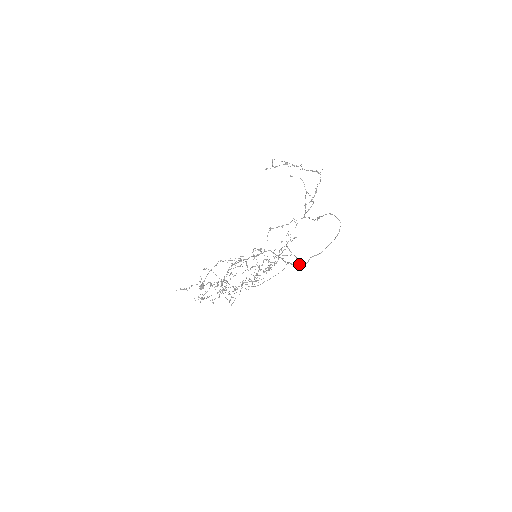
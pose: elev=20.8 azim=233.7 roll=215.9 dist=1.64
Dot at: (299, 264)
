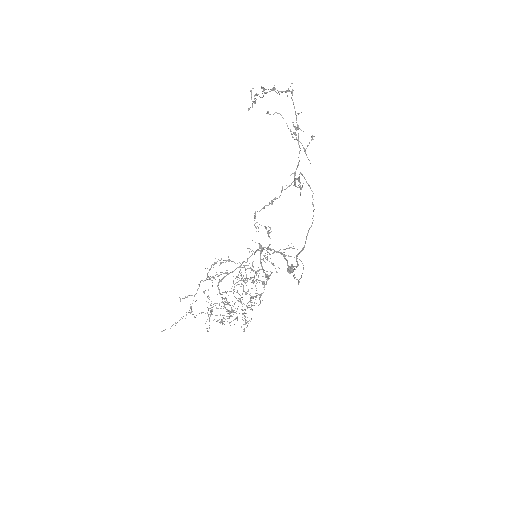
Dot at: (293, 266)
